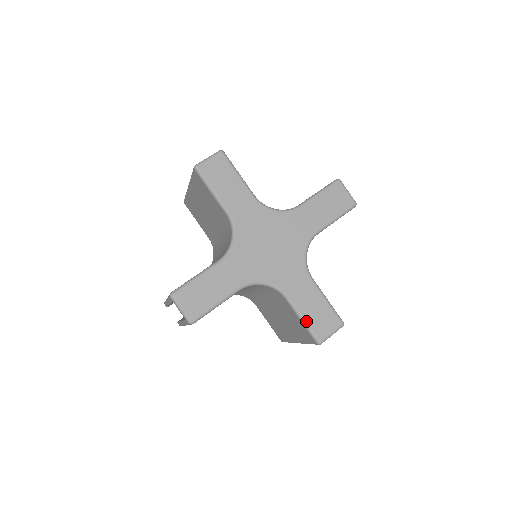
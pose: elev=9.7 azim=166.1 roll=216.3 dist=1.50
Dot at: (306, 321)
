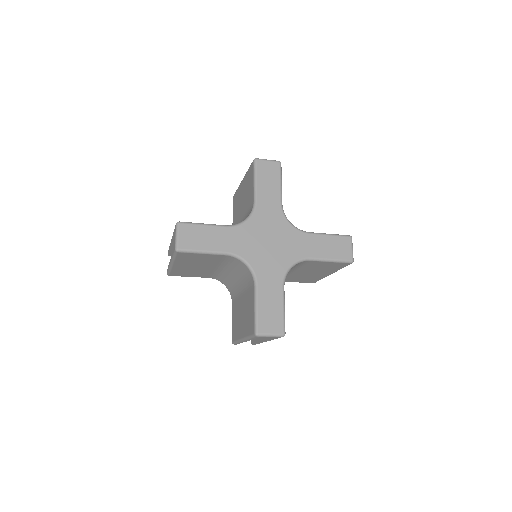
Dot at: (334, 259)
